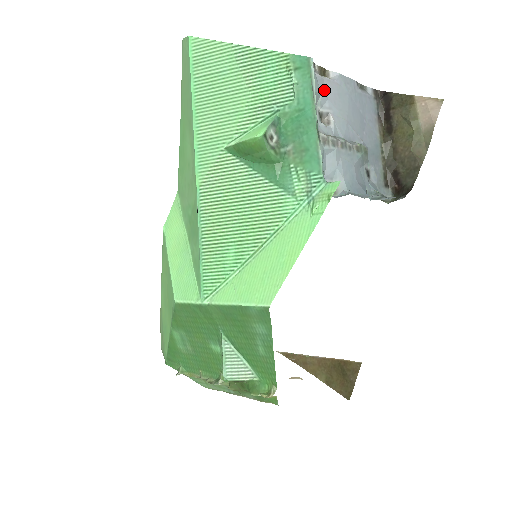
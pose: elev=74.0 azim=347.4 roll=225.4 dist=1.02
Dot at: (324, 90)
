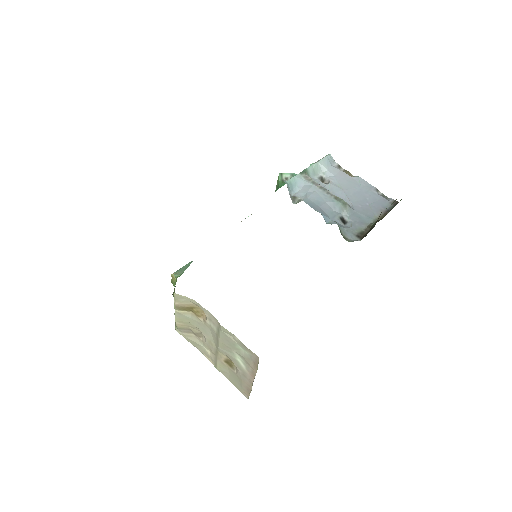
Dot at: (335, 172)
